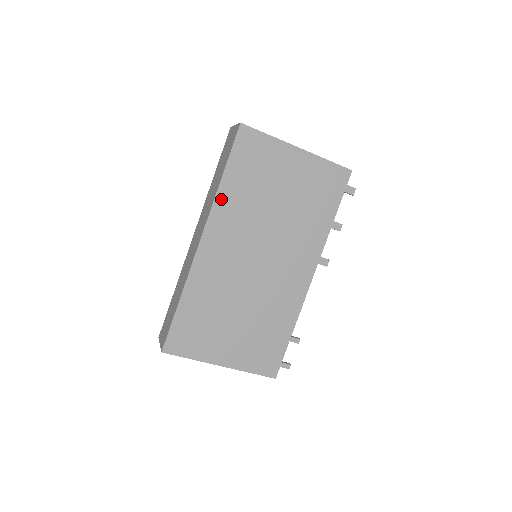
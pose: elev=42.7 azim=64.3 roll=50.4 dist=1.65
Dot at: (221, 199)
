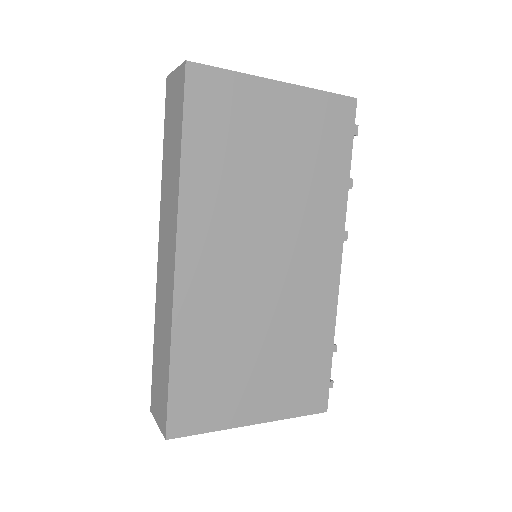
Dot at: (189, 188)
